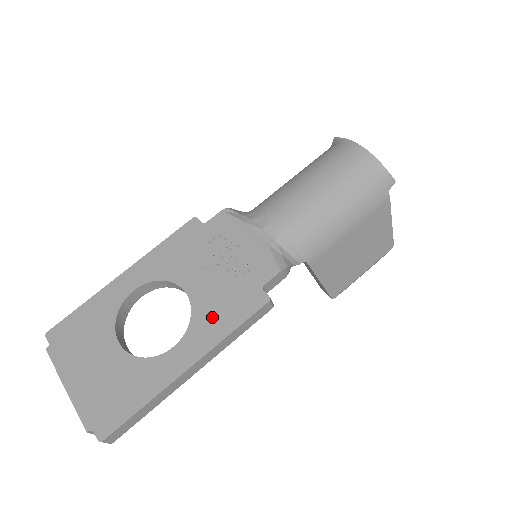
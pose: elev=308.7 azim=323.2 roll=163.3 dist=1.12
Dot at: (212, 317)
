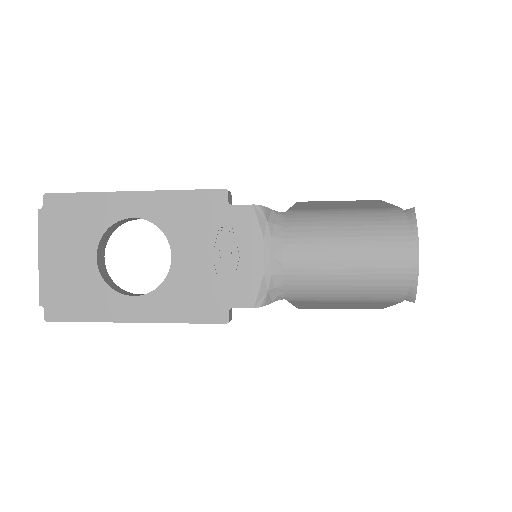
Dot at: (177, 298)
